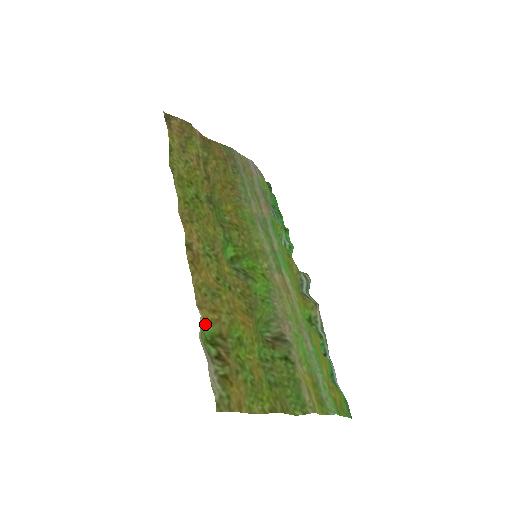
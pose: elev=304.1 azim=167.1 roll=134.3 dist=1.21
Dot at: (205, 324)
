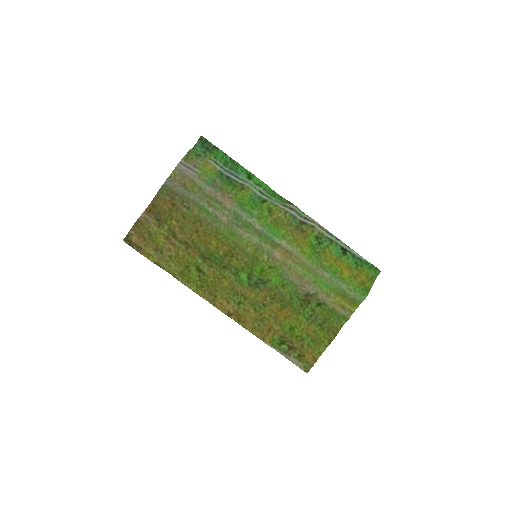
Dot at: (272, 341)
